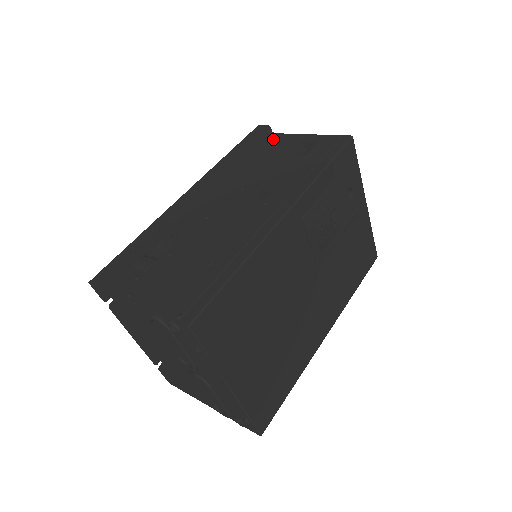
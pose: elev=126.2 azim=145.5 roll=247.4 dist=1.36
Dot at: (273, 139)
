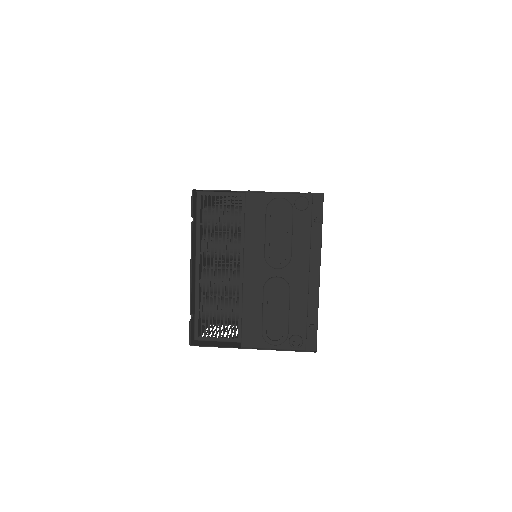
Dot at: occluded
